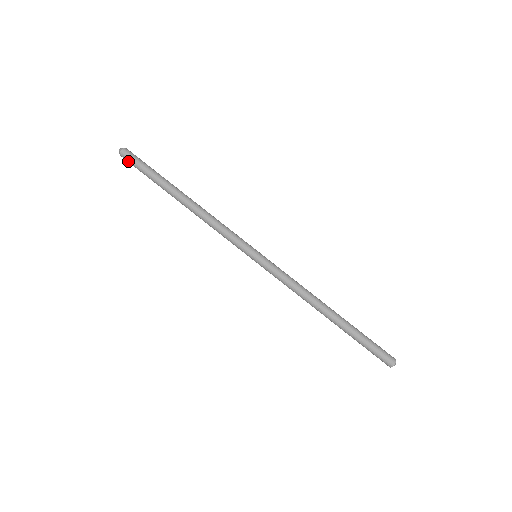
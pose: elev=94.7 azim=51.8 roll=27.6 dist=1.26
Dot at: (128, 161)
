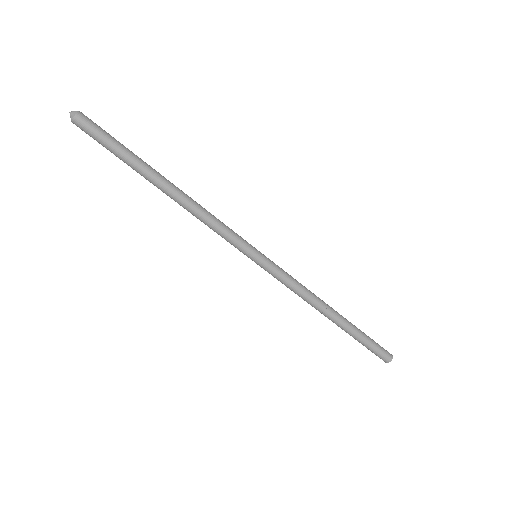
Dot at: (86, 132)
